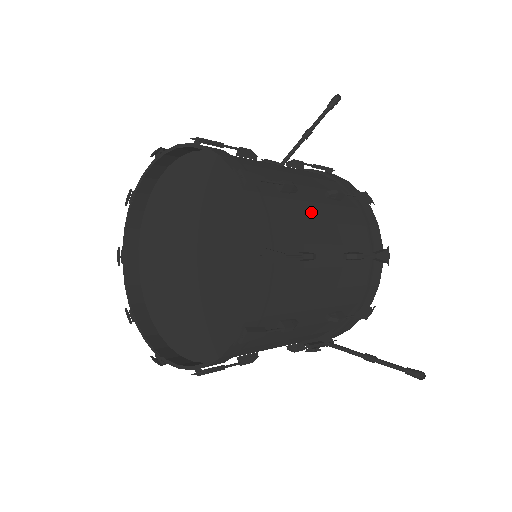
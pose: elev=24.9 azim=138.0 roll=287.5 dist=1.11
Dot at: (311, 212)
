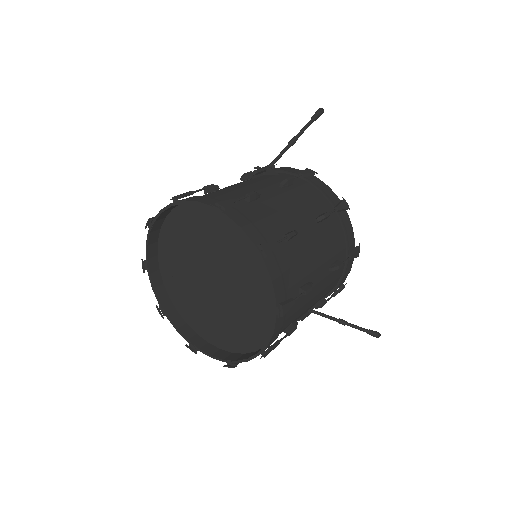
Dot at: (307, 247)
